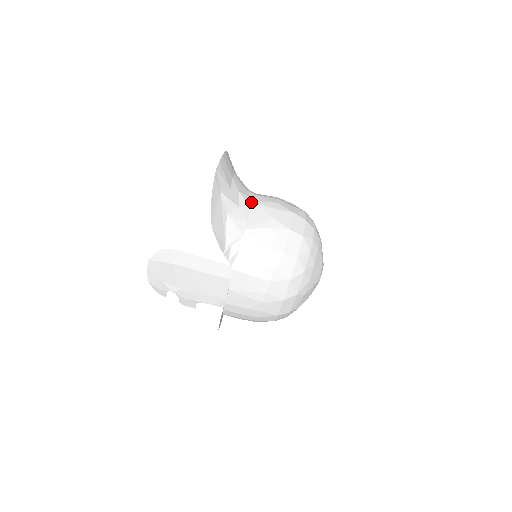
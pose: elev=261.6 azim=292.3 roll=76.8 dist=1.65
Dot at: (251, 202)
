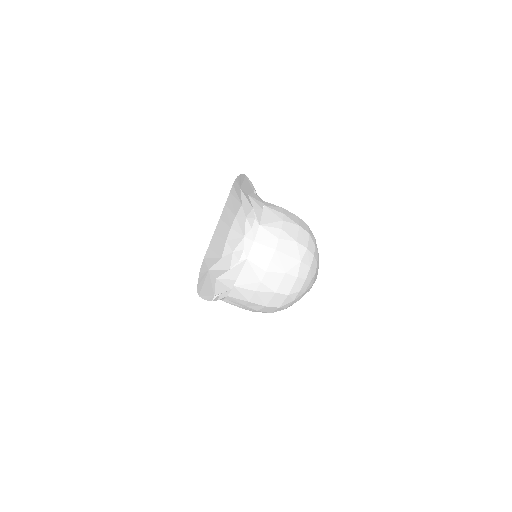
Dot at: (244, 260)
